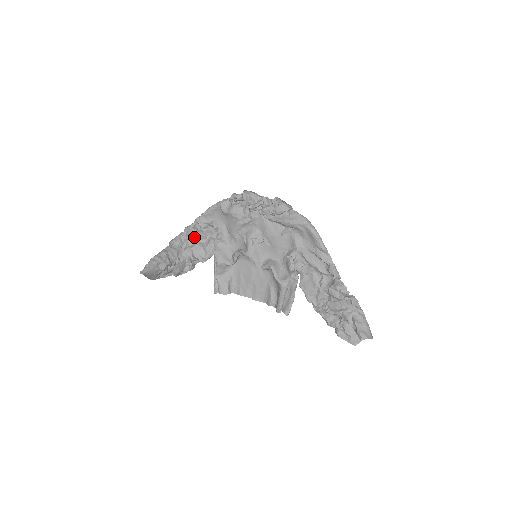
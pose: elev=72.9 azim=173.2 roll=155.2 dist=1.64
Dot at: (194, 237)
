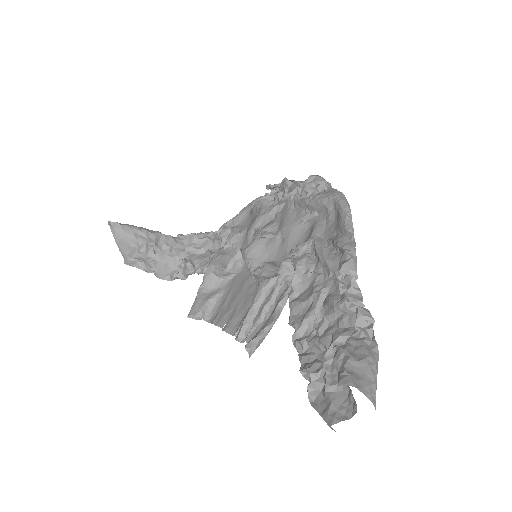
Dot at: (208, 242)
